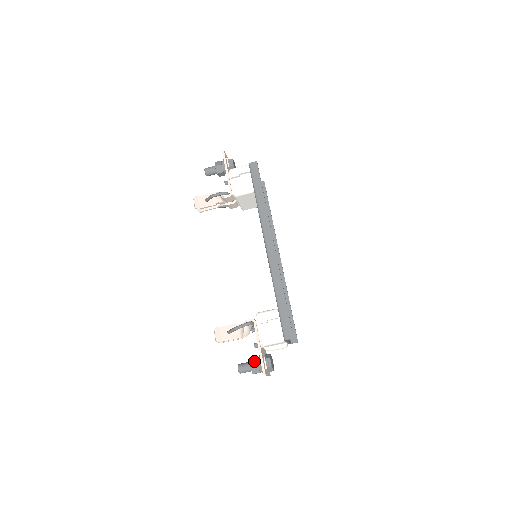
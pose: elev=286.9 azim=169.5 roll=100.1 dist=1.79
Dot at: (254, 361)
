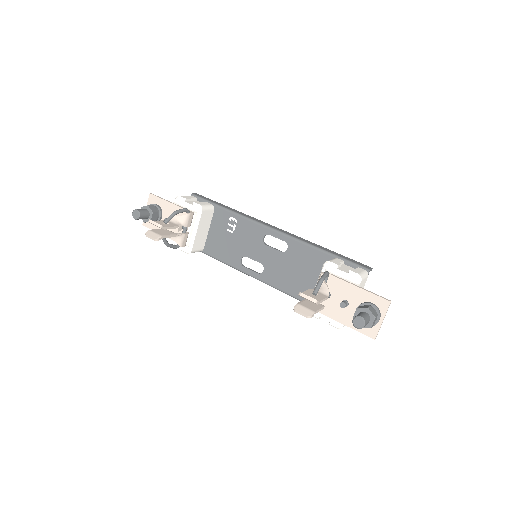
Dot at: (363, 306)
